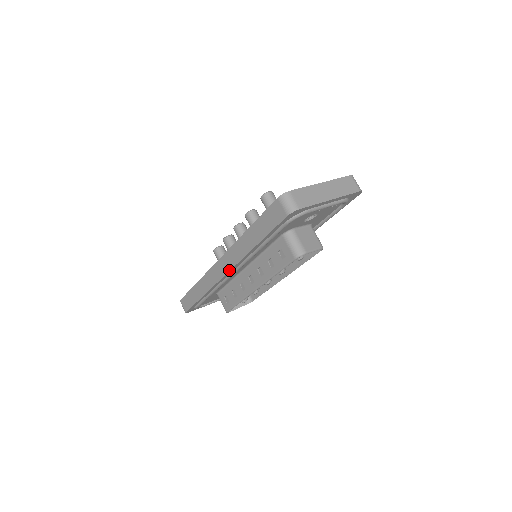
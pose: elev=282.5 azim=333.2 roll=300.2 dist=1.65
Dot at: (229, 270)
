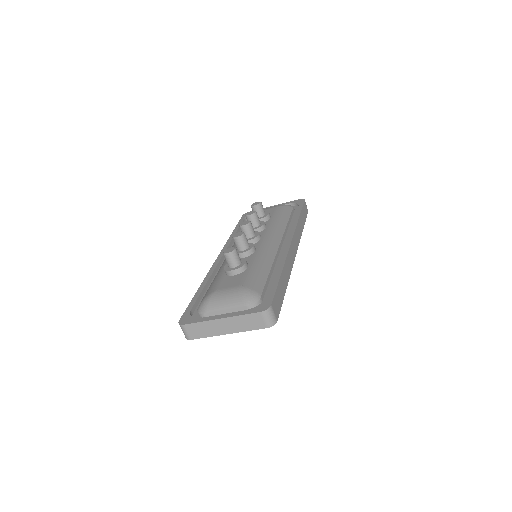
Dot at: occluded
